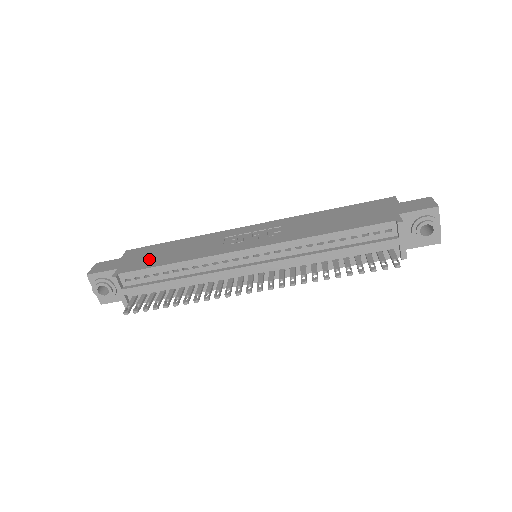
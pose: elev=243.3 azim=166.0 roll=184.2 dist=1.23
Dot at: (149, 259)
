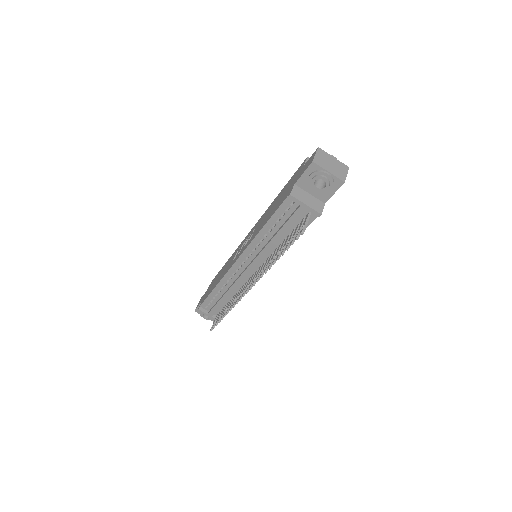
Dot at: (211, 288)
